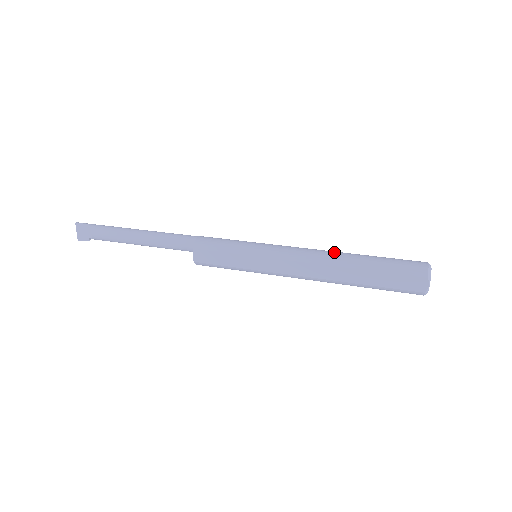
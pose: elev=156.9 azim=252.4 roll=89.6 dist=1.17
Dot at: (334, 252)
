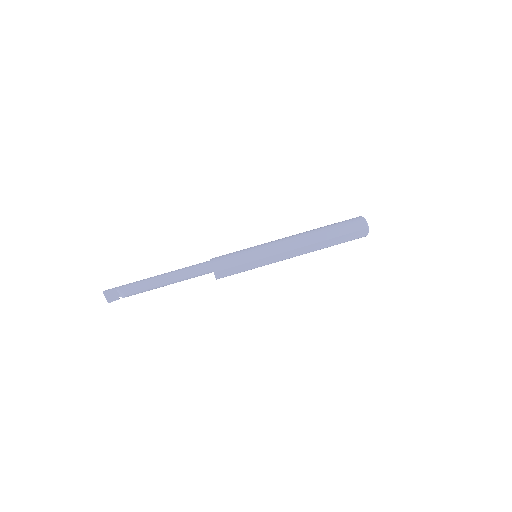
Dot at: (307, 234)
